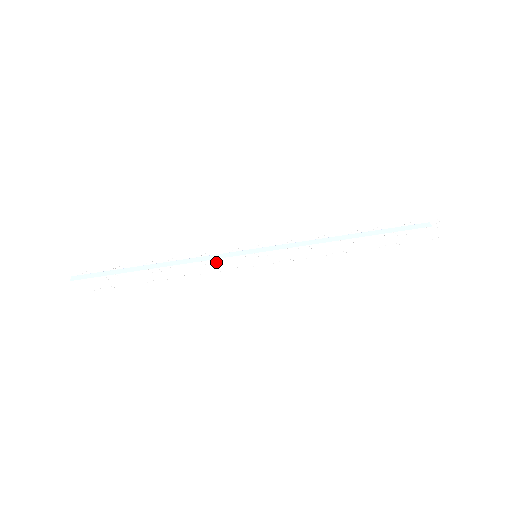
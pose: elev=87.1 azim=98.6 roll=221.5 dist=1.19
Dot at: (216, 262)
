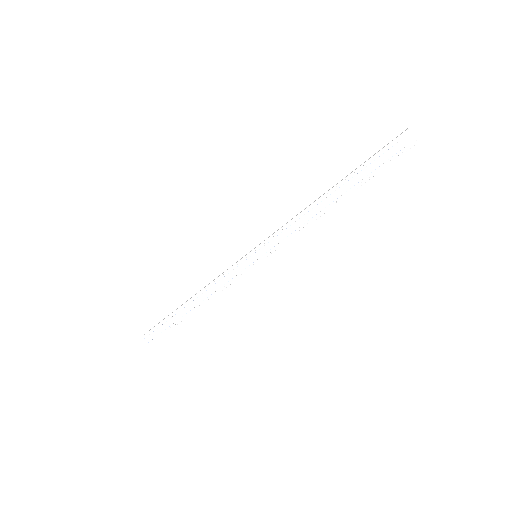
Dot at: occluded
